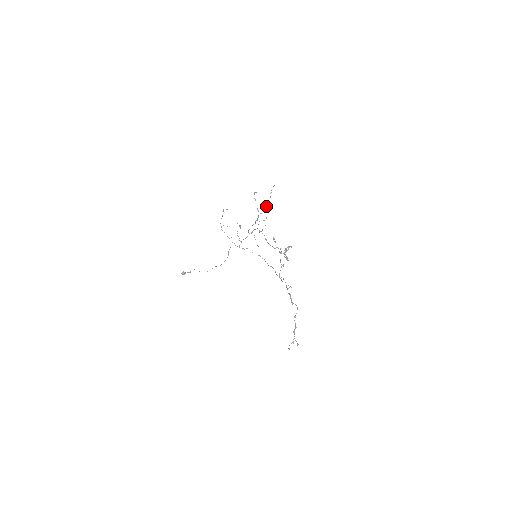
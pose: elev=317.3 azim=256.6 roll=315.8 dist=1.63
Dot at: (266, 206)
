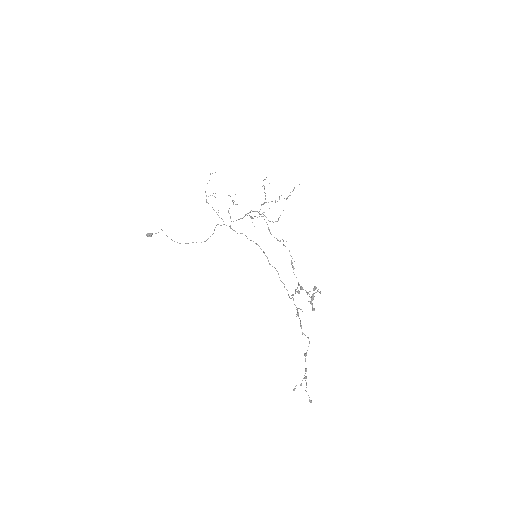
Dot at: occluded
